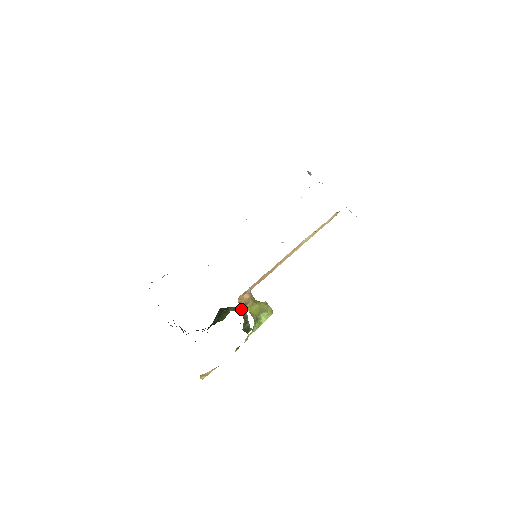
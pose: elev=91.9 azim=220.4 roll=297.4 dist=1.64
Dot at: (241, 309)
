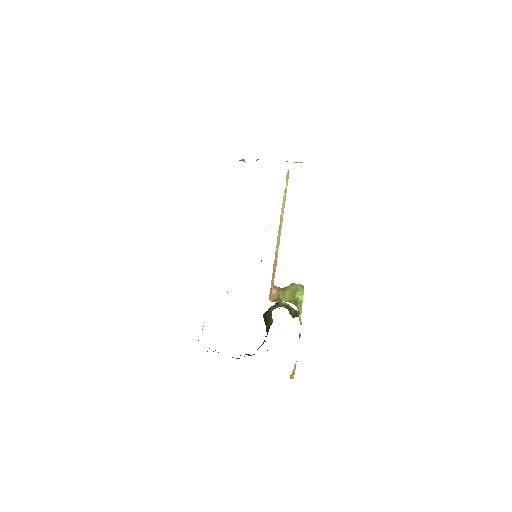
Dot at: (278, 303)
